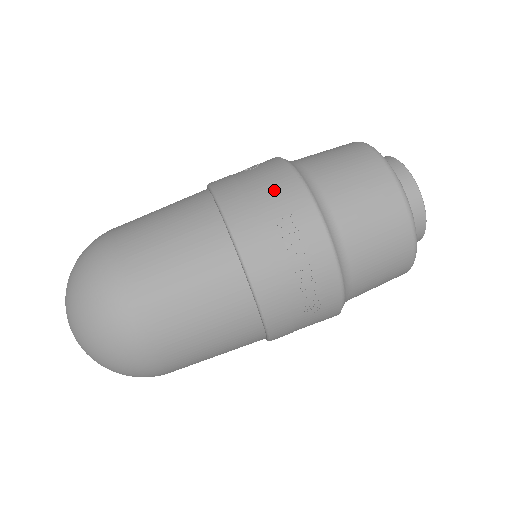
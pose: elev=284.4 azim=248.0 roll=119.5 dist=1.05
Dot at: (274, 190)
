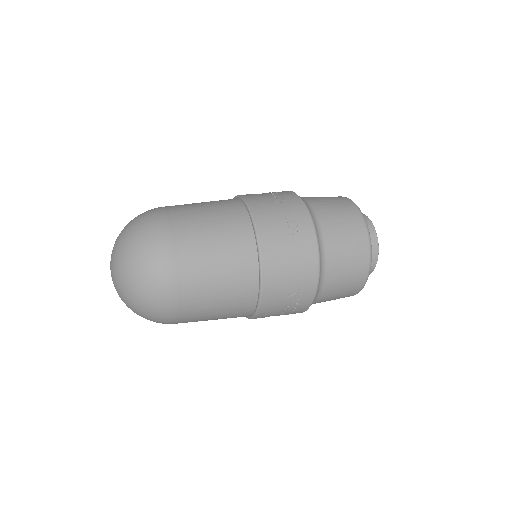
Dot at: occluded
